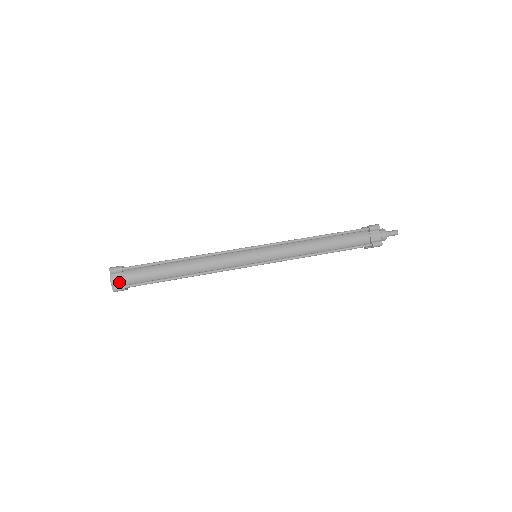
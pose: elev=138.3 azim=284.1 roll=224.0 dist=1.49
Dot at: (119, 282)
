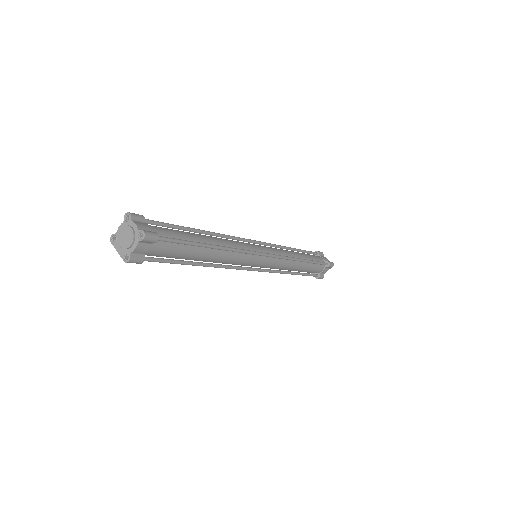
Dot at: (146, 230)
